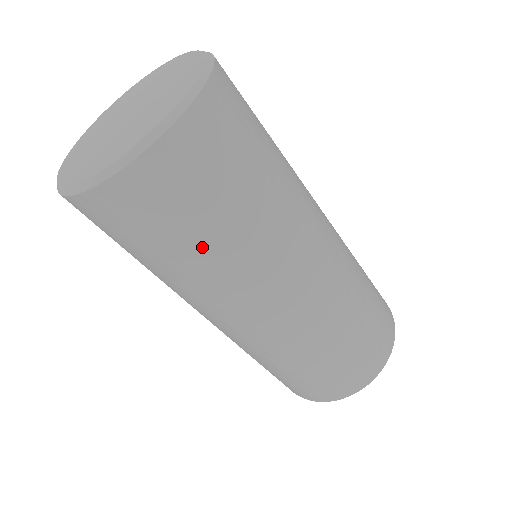
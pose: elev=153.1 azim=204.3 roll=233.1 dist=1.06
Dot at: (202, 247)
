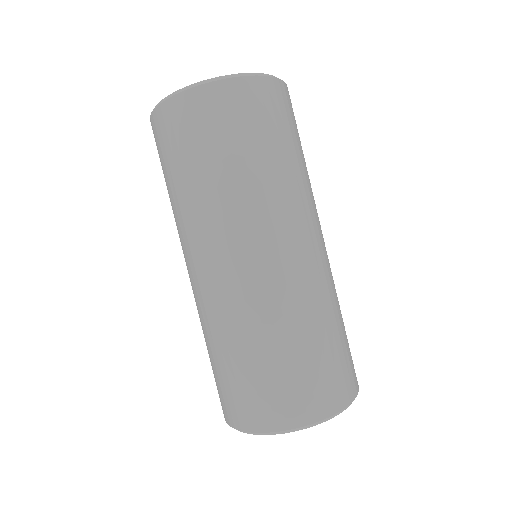
Dot at: (276, 157)
